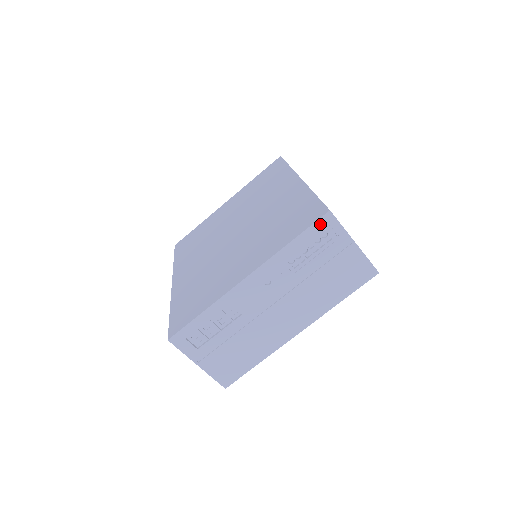
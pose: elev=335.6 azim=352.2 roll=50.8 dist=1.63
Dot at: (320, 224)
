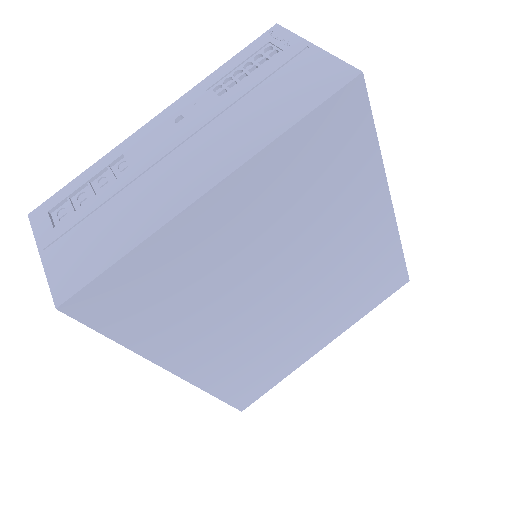
Dot at: (262, 40)
